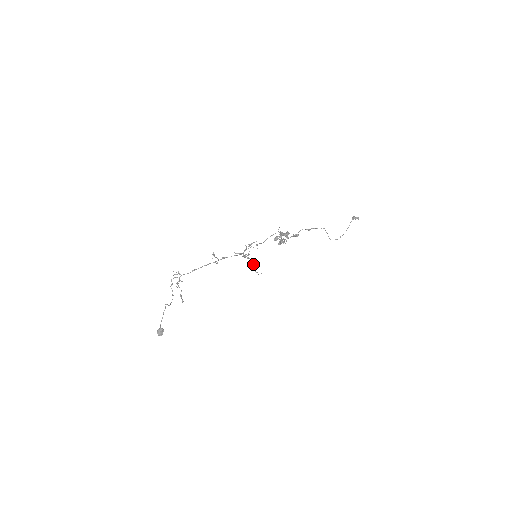
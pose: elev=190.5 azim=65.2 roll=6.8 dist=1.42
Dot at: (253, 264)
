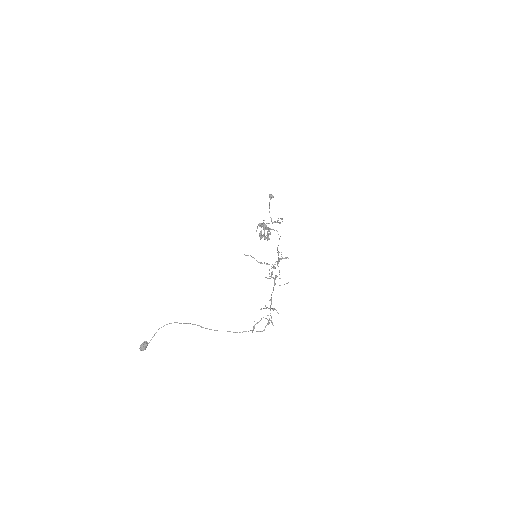
Dot at: occluded
